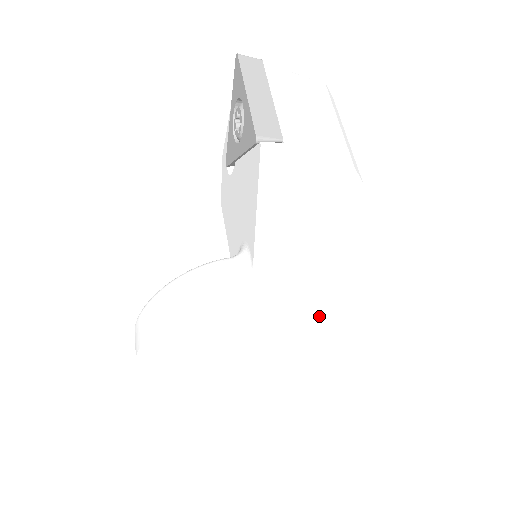
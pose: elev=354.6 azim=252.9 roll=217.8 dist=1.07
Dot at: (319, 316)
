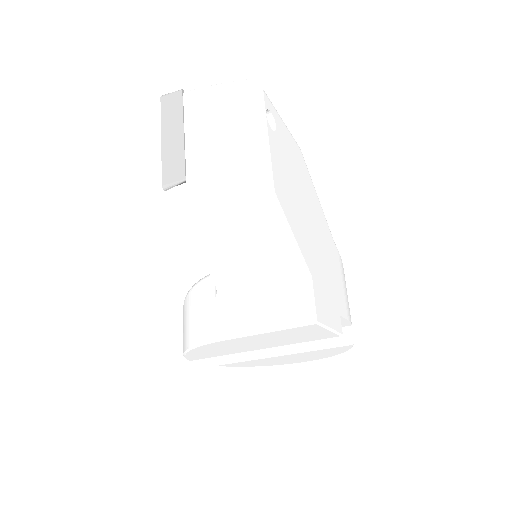
Dot at: (273, 322)
